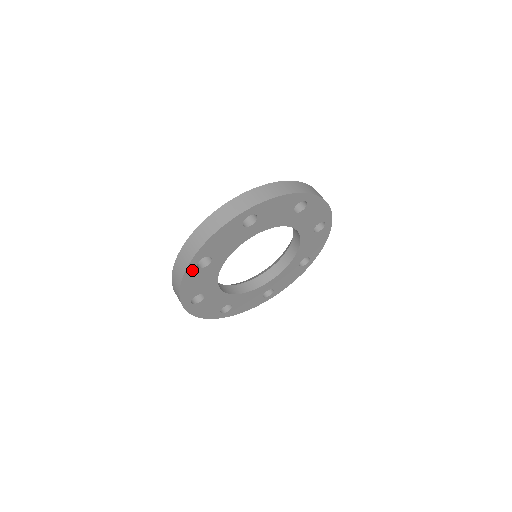
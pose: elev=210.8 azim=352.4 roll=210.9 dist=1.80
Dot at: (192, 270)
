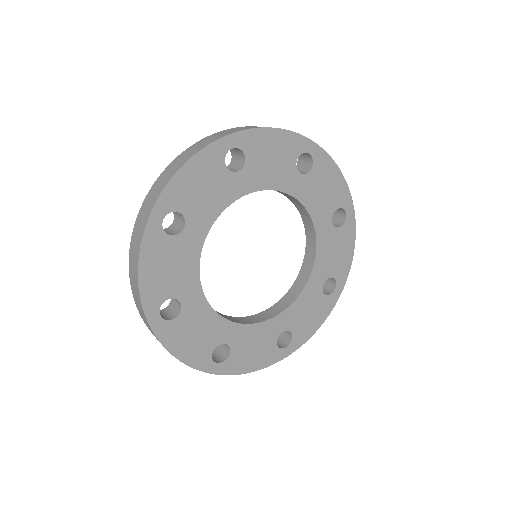
Dot at: (155, 235)
